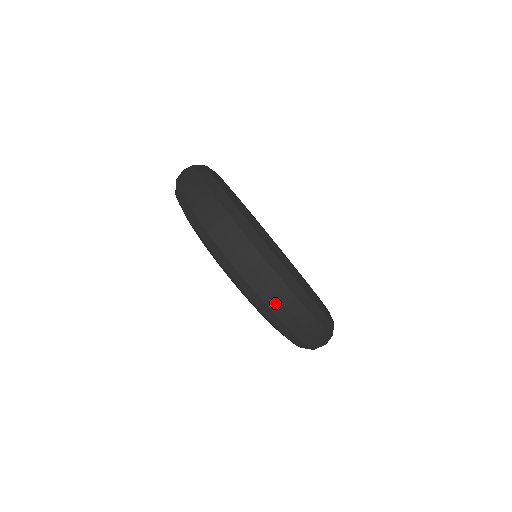
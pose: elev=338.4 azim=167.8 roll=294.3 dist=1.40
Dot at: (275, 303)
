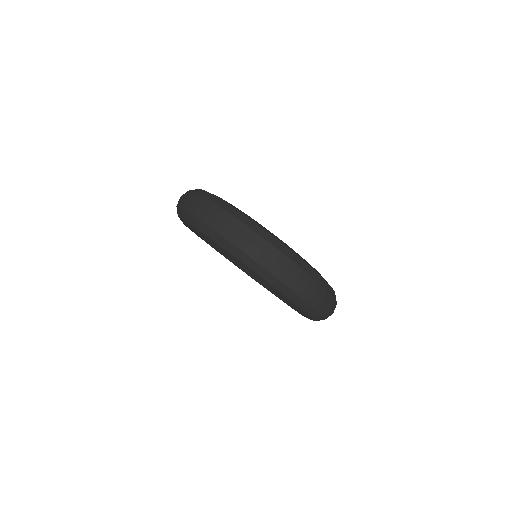
Dot at: (218, 225)
